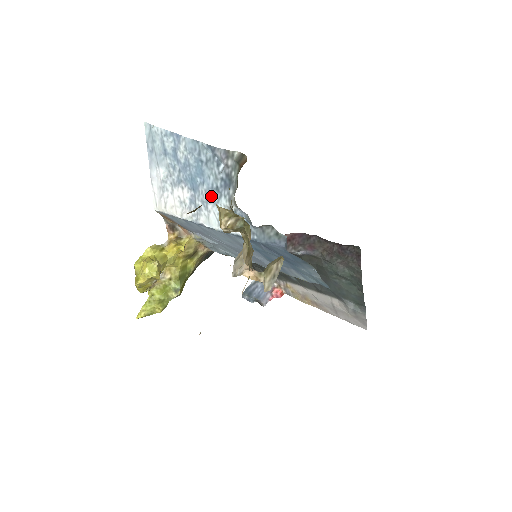
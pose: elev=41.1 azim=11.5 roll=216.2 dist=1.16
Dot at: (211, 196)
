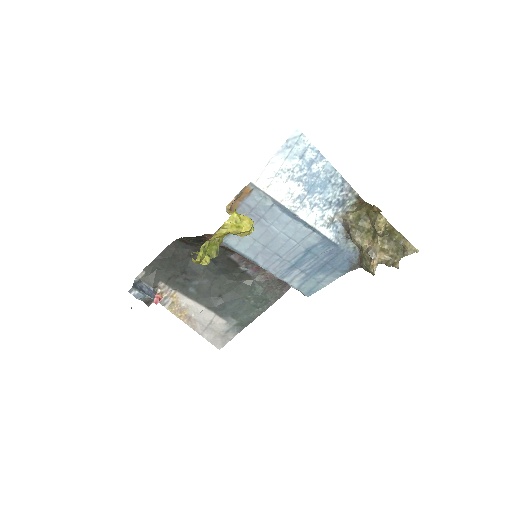
Dot at: (322, 204)
